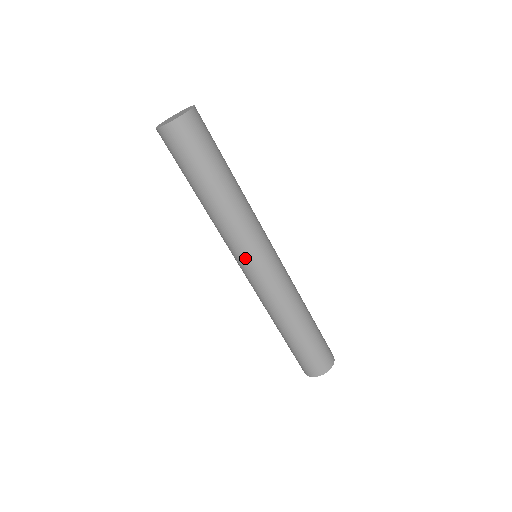
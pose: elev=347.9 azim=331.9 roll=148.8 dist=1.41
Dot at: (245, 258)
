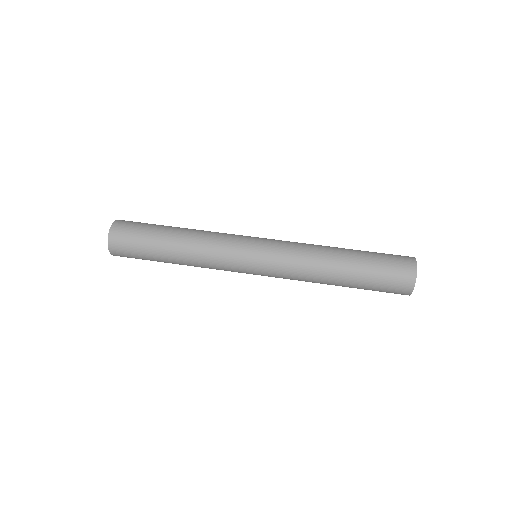
Dot at: (242, 264)
